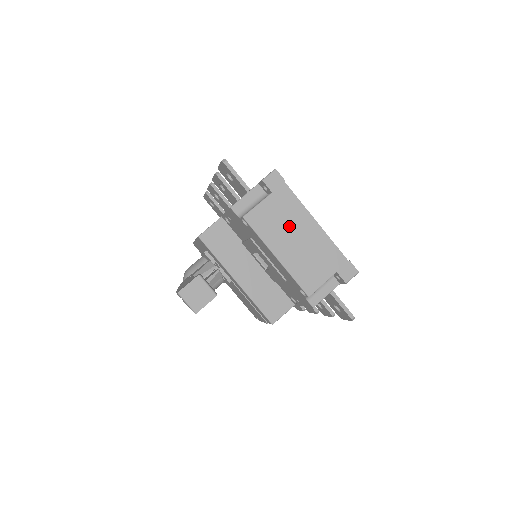
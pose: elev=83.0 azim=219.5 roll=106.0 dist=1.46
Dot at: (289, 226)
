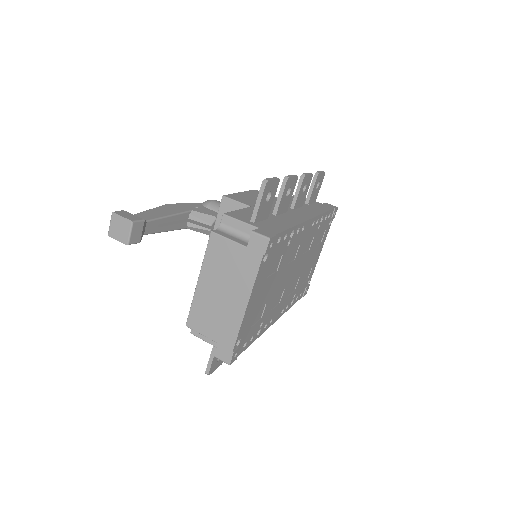
Dot at: (229, 279)
